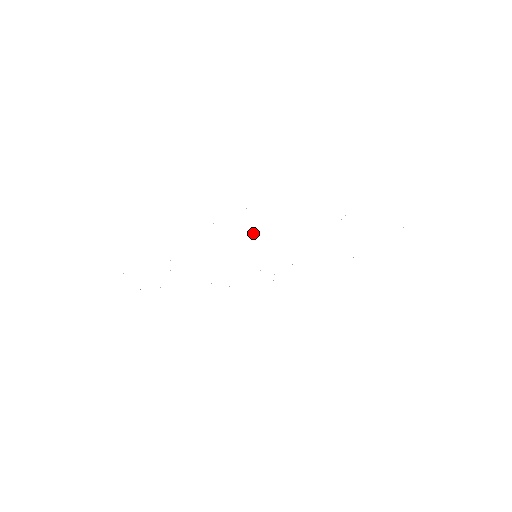
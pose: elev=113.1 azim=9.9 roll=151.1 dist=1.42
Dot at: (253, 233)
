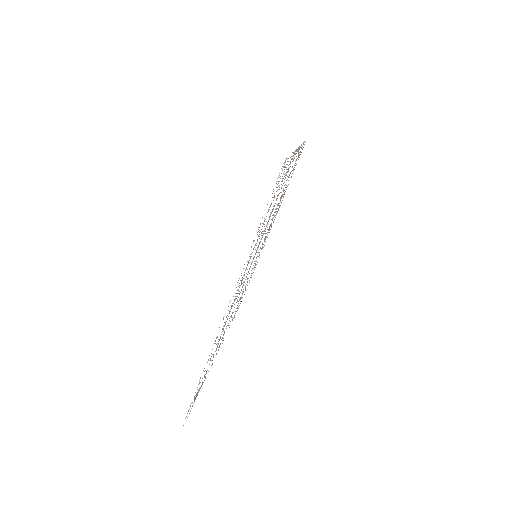
Dot at: occluded
